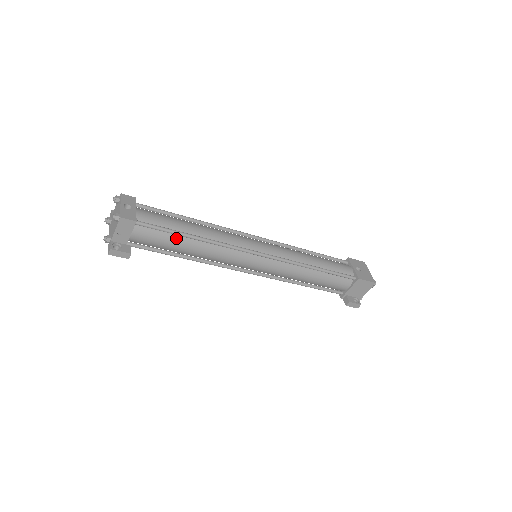
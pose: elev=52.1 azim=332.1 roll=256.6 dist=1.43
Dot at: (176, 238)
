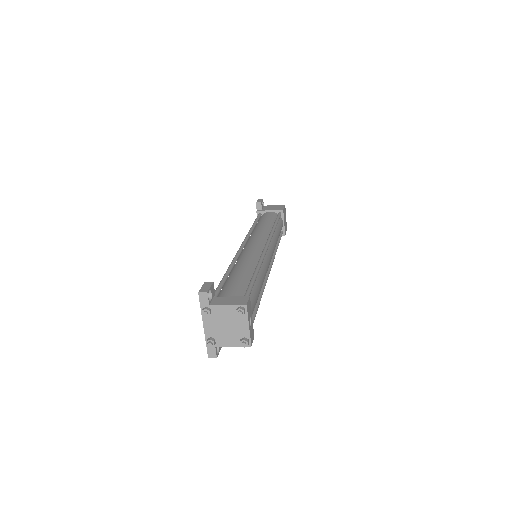
Dot at: occluded
